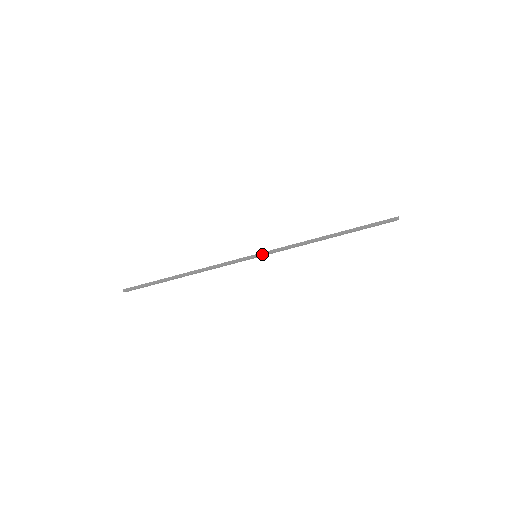
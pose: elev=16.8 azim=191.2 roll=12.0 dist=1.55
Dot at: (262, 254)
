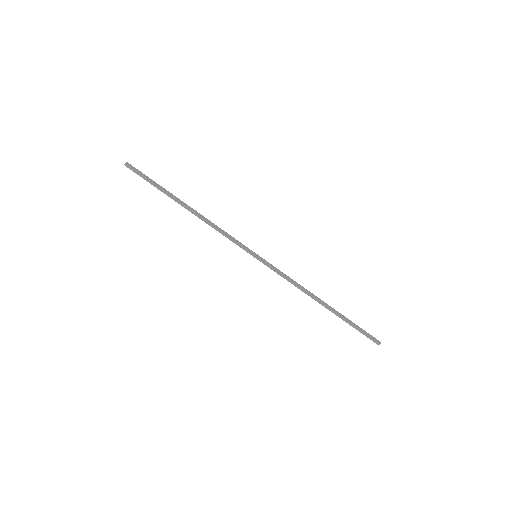
Dot at: (261, 261)
